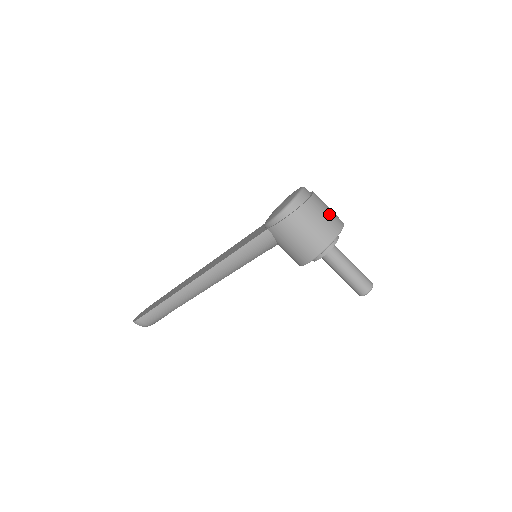
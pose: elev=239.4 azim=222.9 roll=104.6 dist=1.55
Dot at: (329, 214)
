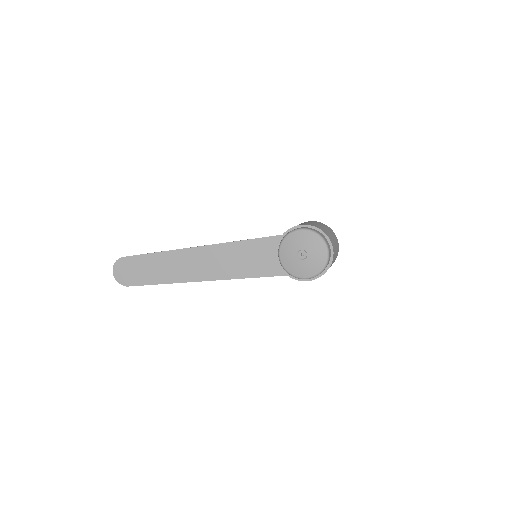
Dot at: occluded
